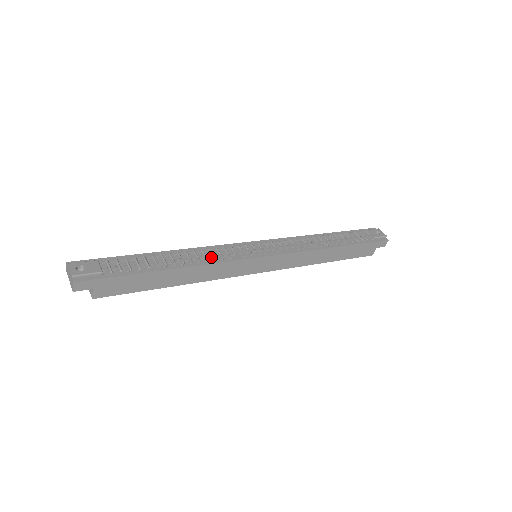
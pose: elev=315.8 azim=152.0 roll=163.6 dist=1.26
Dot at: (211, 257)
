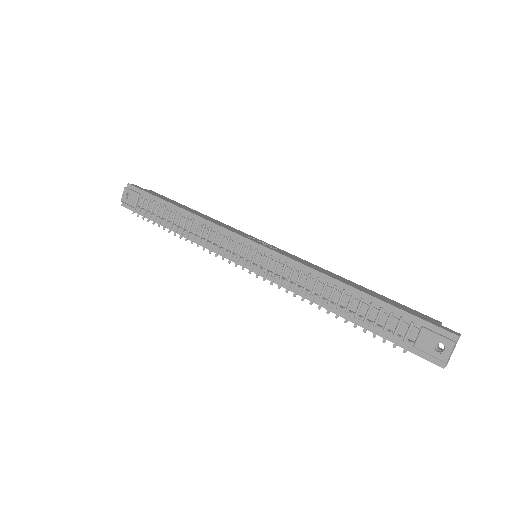
Dot at: (203, 239)
